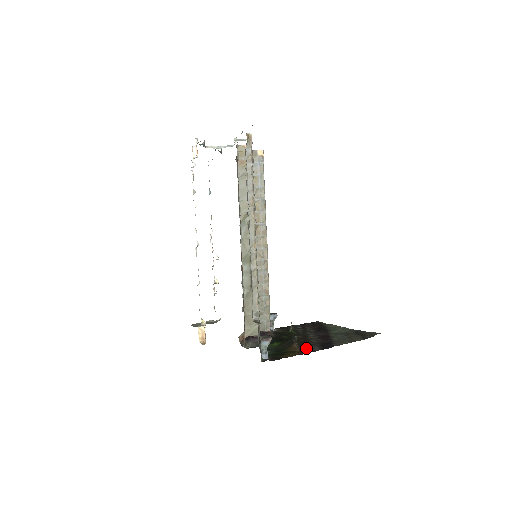
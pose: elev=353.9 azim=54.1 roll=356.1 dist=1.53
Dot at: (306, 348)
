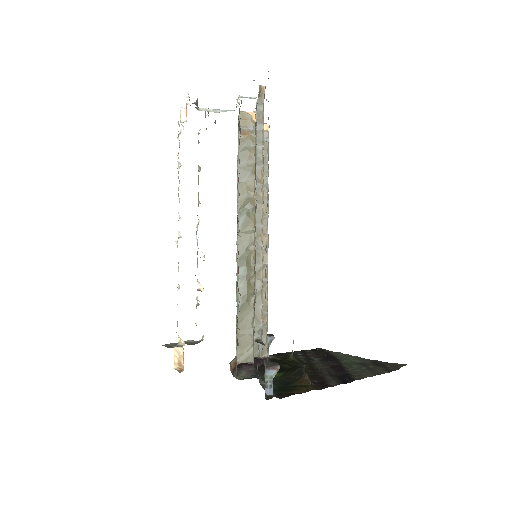
Dot at: (319, 381)
